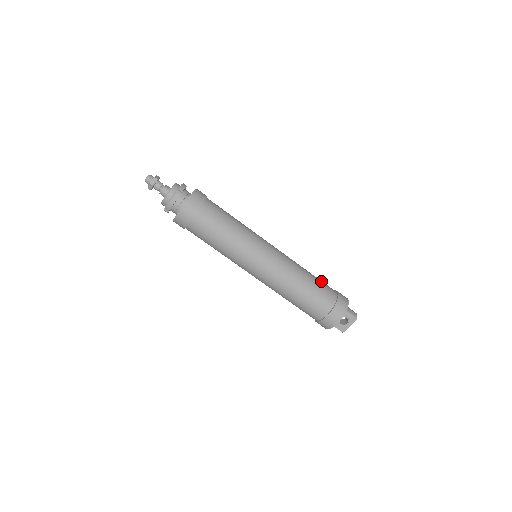
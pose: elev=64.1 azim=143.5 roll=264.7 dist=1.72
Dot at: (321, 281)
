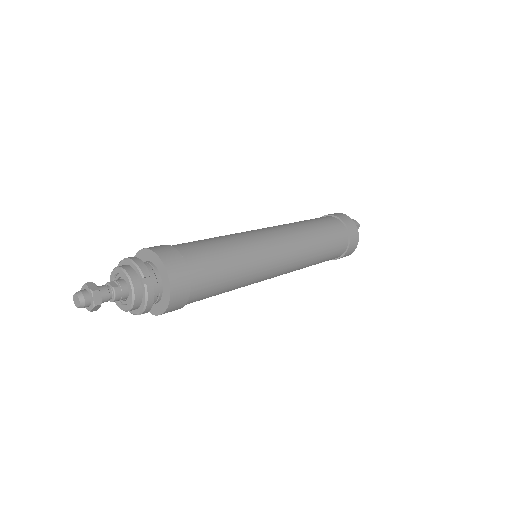
Dot at: (320, 220)
